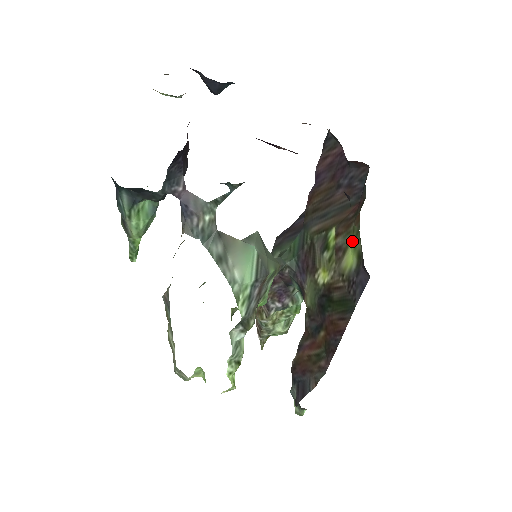
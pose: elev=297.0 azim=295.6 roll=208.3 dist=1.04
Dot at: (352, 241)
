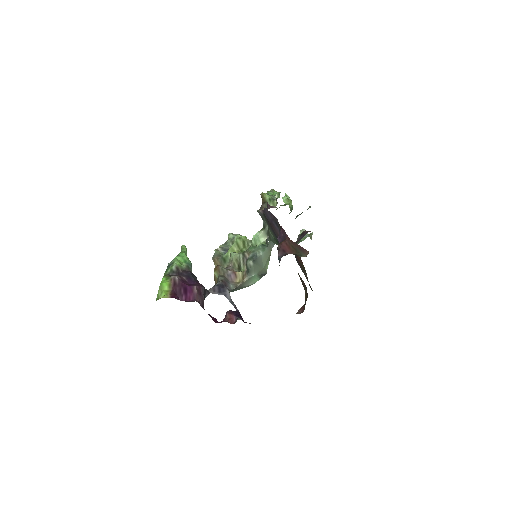
Dot at: occluded
